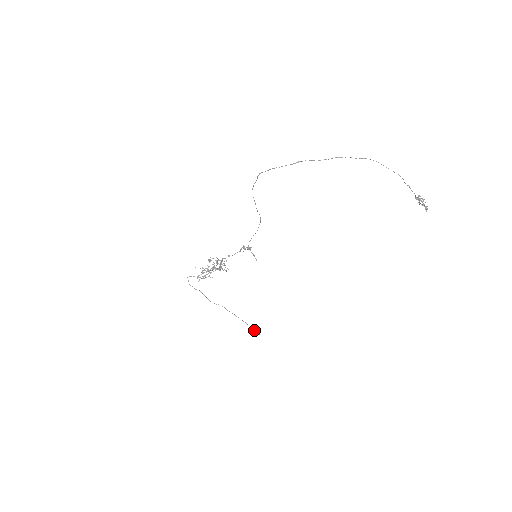
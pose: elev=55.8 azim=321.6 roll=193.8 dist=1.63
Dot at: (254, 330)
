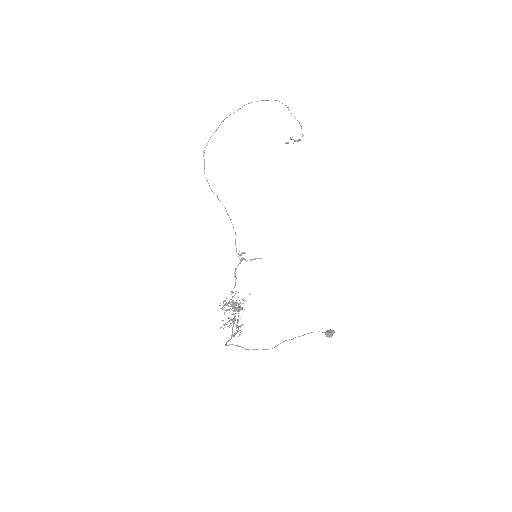
Dot at: (327, 331)
